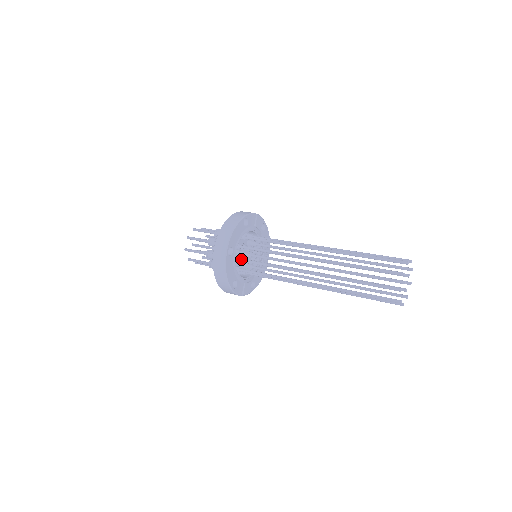
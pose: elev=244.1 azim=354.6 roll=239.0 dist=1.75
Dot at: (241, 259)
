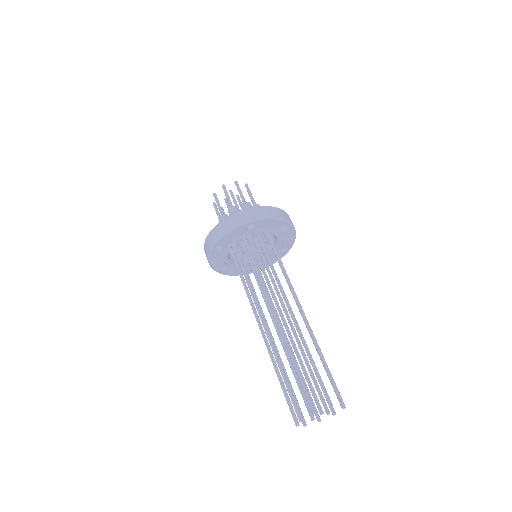
Dot at: (247, 242)
